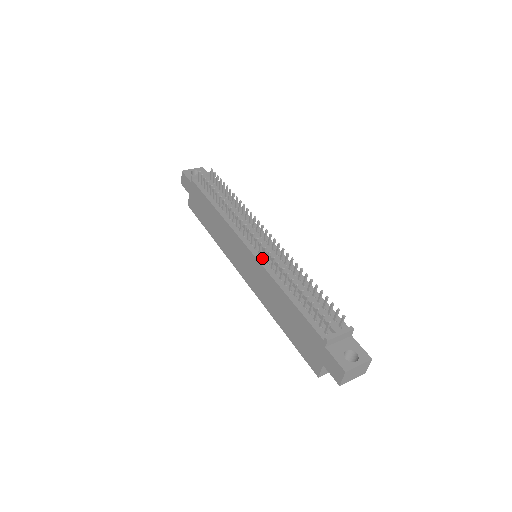
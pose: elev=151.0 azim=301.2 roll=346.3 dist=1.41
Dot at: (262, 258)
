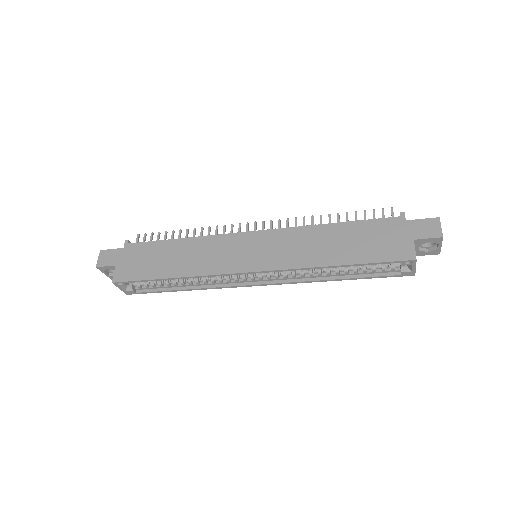
Dot at: (278, 231)
